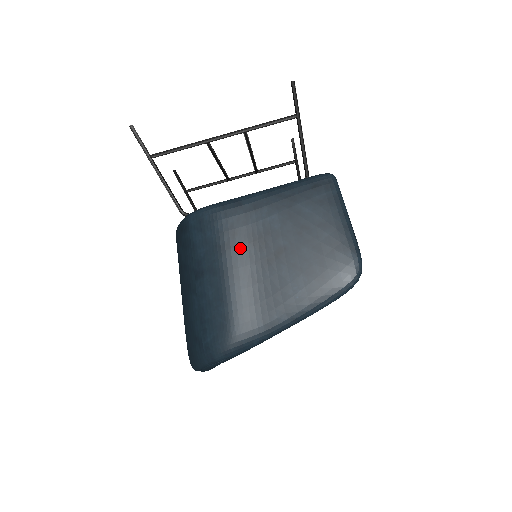
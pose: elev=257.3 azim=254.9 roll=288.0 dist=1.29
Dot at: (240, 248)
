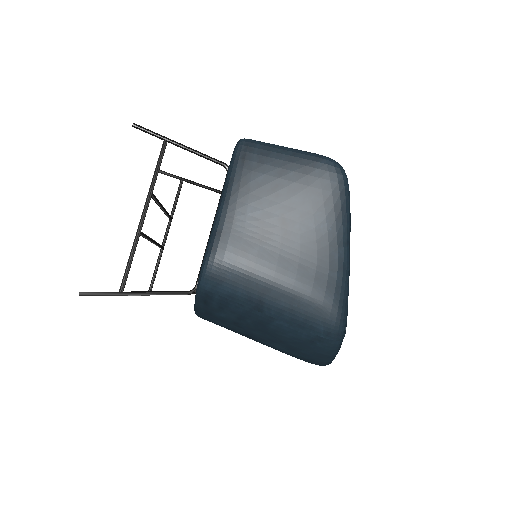
Dot at: (259, 254)
